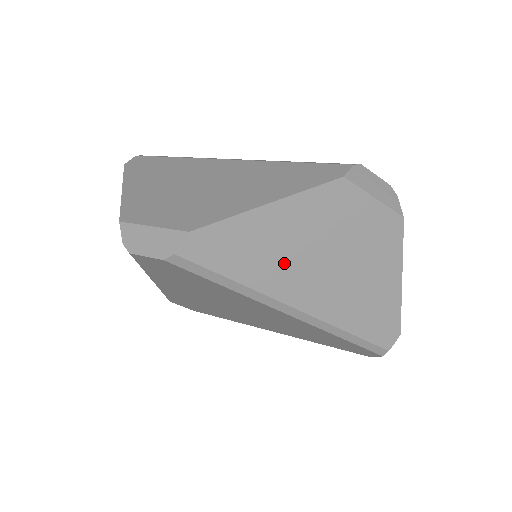
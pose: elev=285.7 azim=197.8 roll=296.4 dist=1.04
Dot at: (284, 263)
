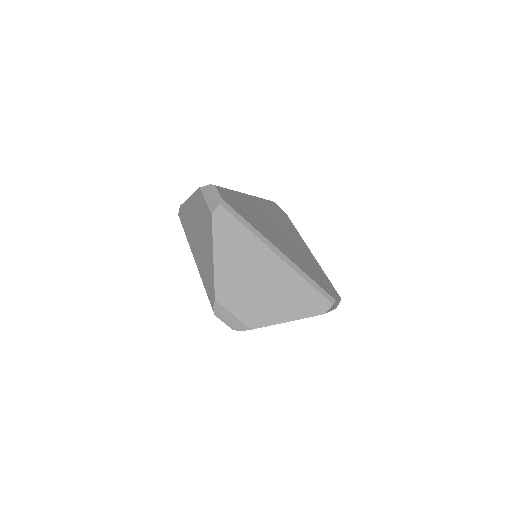
Dot at: occluded
